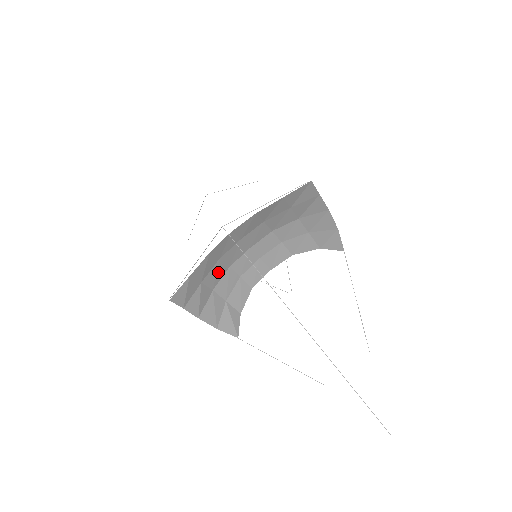
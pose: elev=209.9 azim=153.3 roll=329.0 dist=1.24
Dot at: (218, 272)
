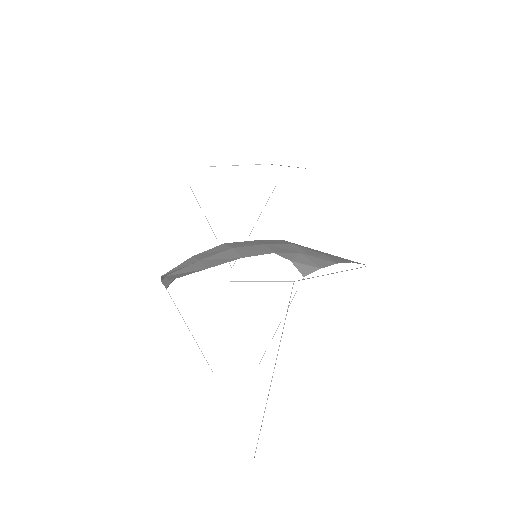
Dot at: (215, 250)
